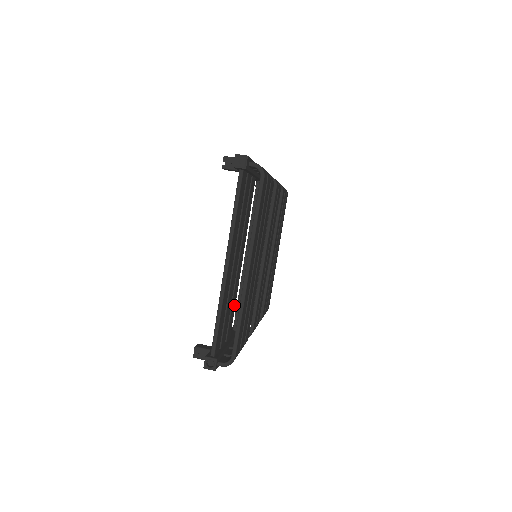
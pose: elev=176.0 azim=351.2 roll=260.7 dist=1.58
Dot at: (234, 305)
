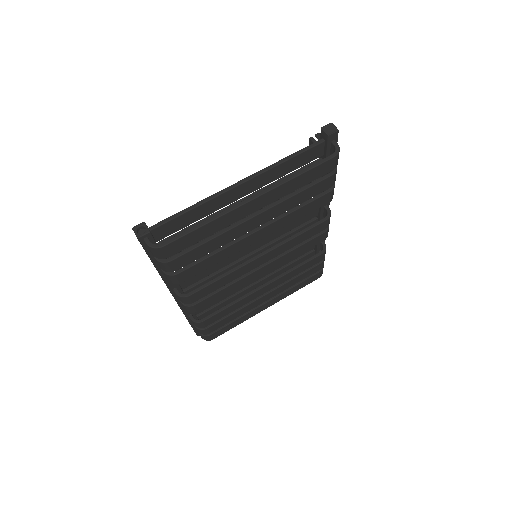
Dot at: occluded
